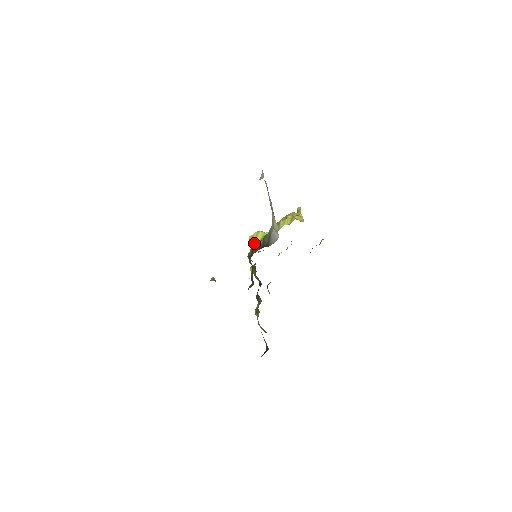
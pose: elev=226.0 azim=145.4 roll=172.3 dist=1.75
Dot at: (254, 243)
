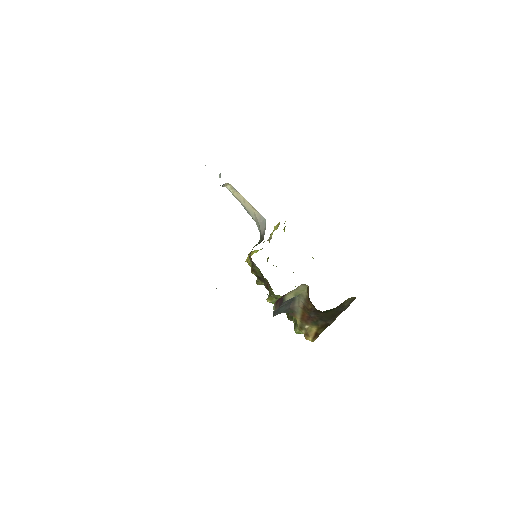
Dot at: (250, 254)
